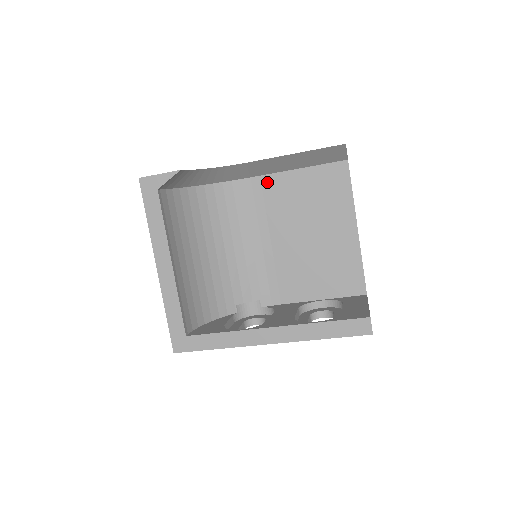
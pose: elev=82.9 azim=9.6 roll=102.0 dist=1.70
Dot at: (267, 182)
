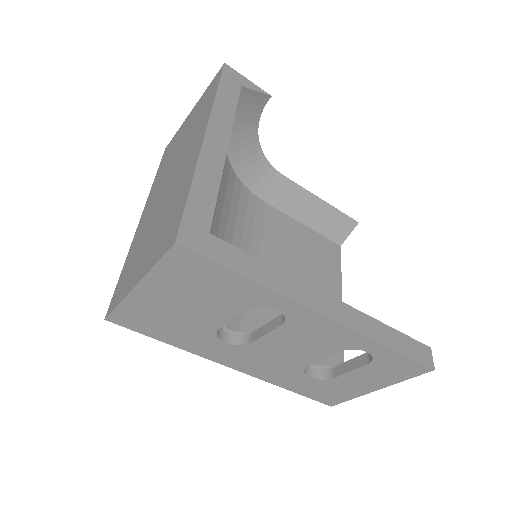
Dot at: (271, 212)
